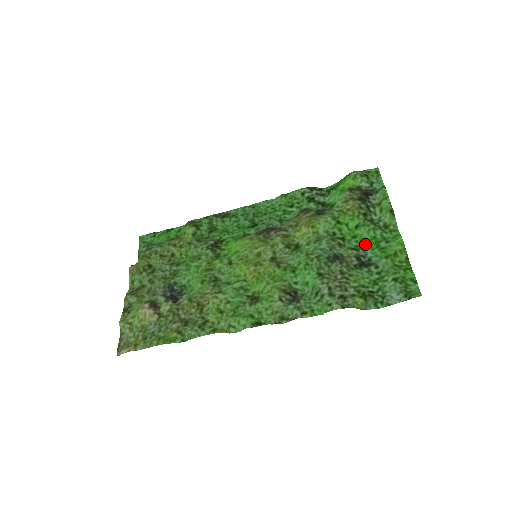
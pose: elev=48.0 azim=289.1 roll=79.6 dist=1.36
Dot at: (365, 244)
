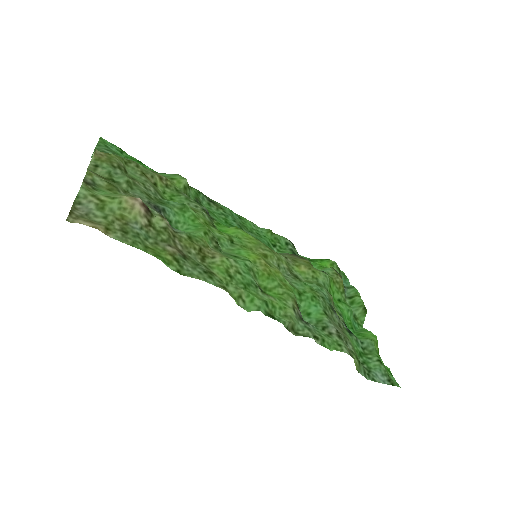
Dot at: (345, 319)
